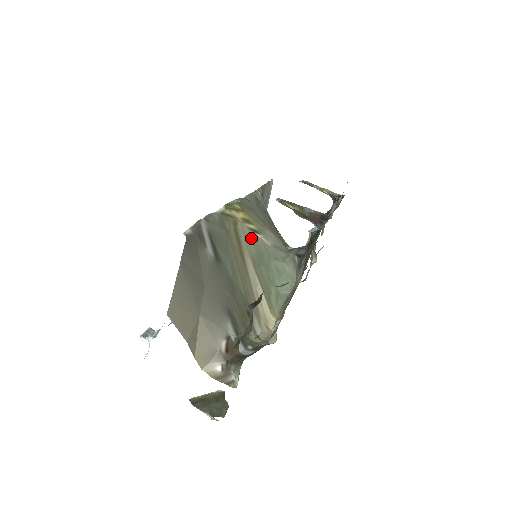
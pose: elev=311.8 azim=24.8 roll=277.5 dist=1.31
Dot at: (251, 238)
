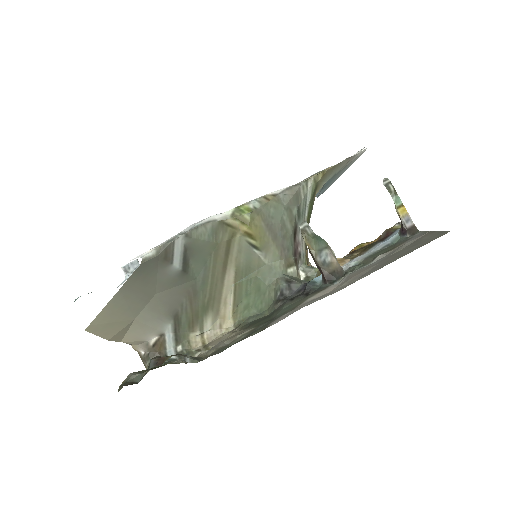
Dot at: (246, 252)
